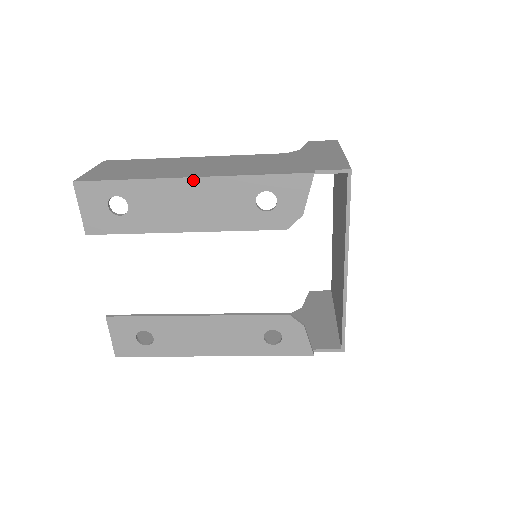
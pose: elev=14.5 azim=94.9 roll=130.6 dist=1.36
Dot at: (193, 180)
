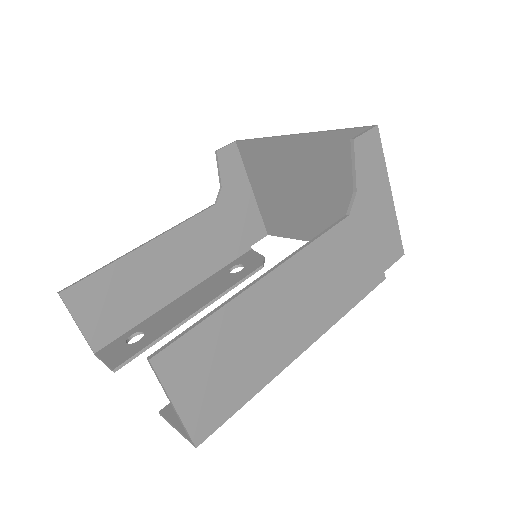
Dot at: (304, 348)
